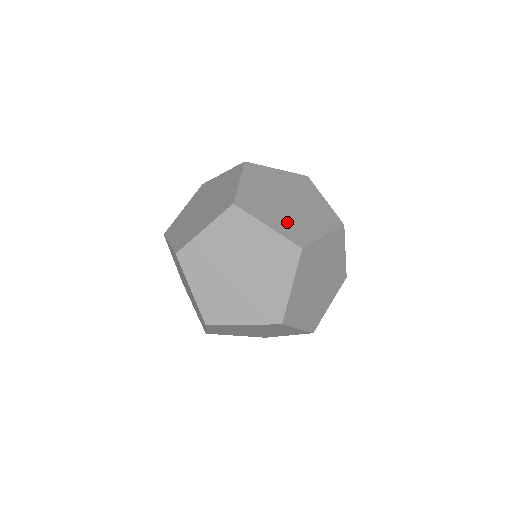
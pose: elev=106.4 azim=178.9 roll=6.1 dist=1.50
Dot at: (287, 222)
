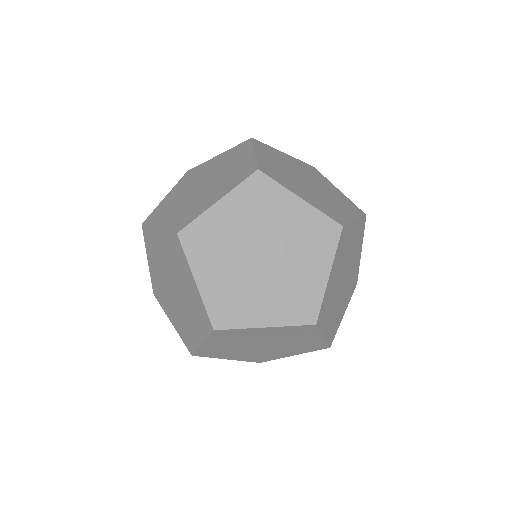
Dot at: (334, 317)
